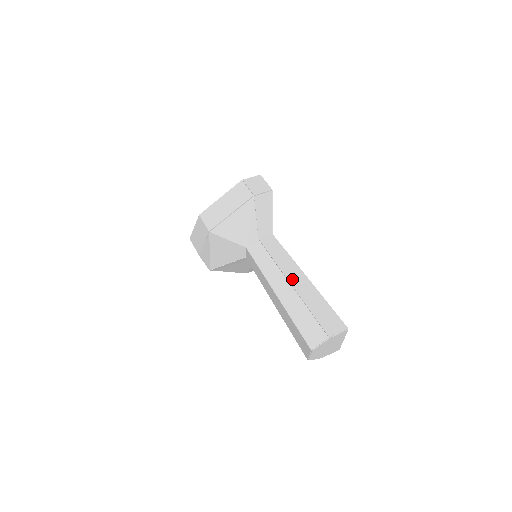
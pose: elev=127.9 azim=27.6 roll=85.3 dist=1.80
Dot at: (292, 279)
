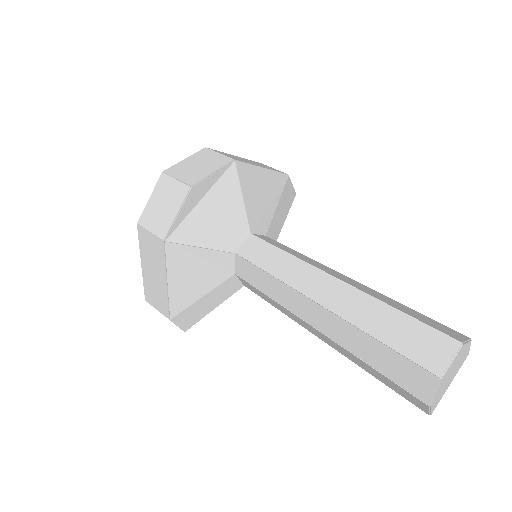
Dot at: occluded
